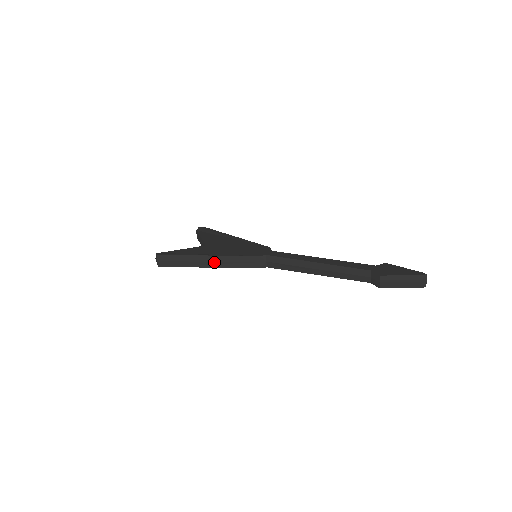
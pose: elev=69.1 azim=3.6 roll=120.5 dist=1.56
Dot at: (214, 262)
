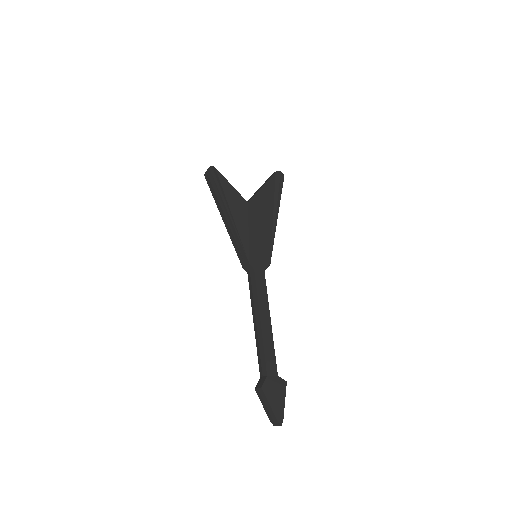
Dot at: (228, 224)
